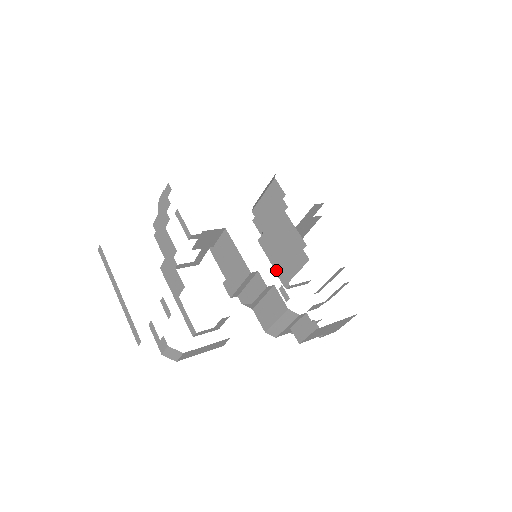
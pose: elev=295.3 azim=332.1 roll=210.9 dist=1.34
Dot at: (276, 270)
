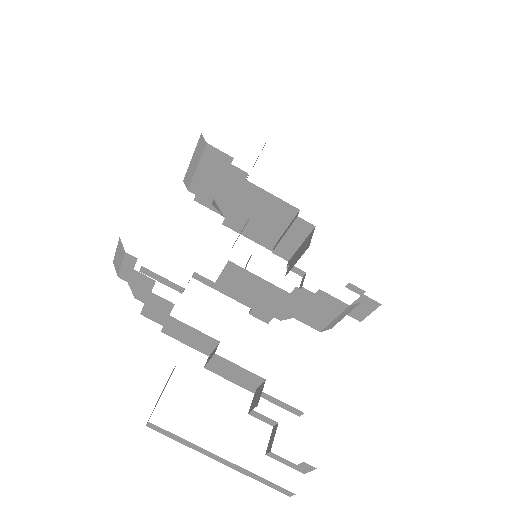
Dot at: (264, 246)
